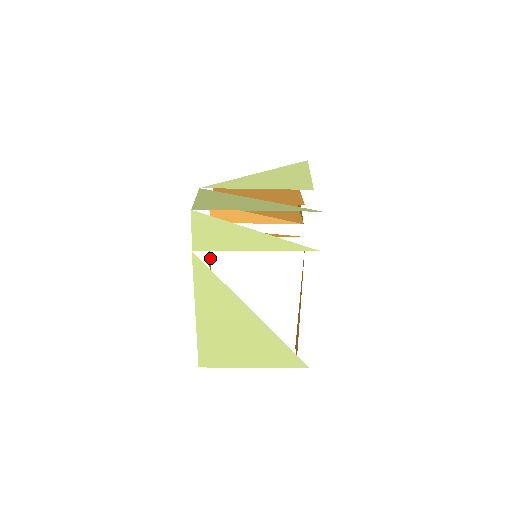
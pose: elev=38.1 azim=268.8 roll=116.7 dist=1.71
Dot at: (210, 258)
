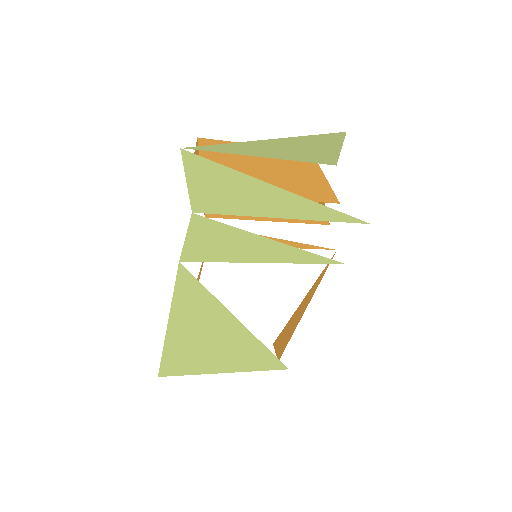
Dot at: occluded
